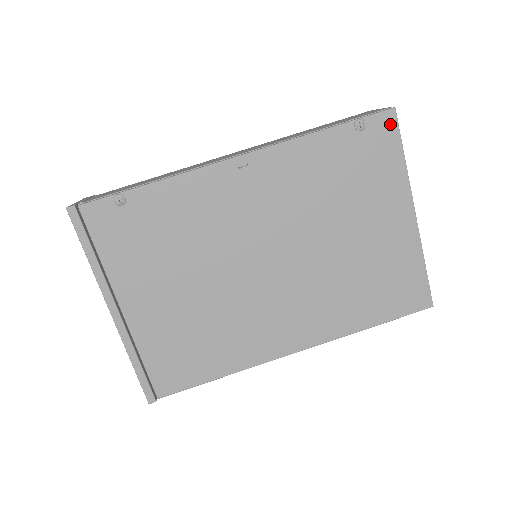
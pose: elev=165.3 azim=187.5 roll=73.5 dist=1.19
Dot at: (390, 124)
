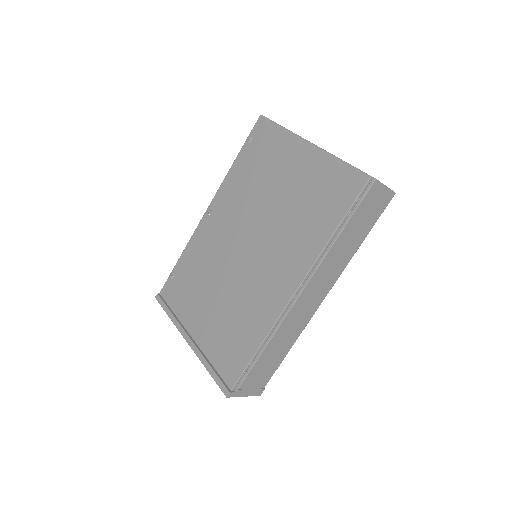
Dot at: (263, 123)
